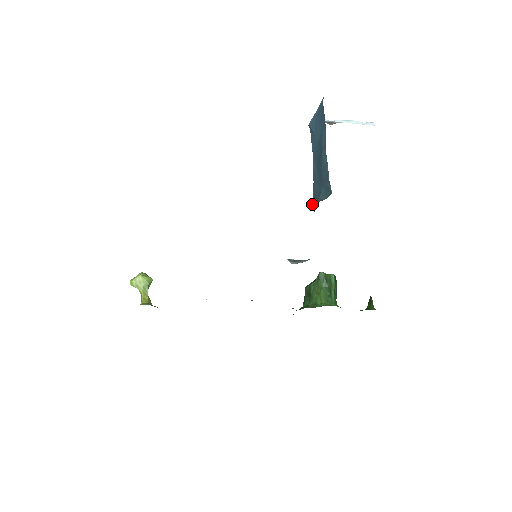
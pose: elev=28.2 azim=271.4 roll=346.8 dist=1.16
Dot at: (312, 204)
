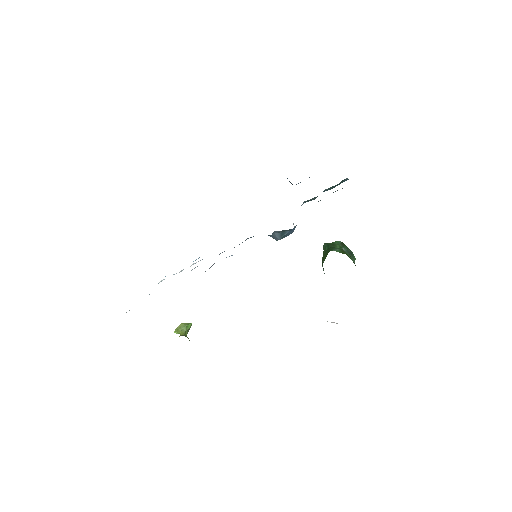
Dot at: occluded
